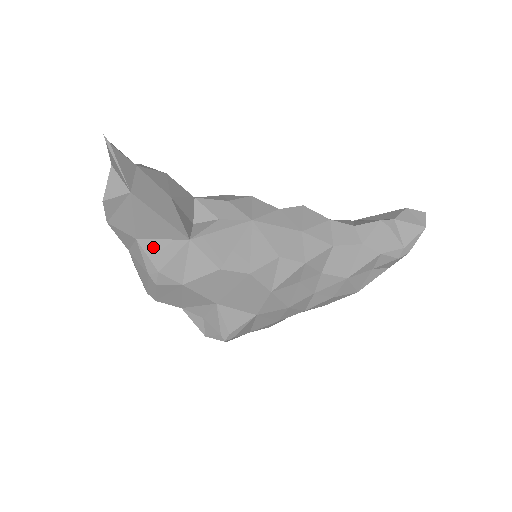
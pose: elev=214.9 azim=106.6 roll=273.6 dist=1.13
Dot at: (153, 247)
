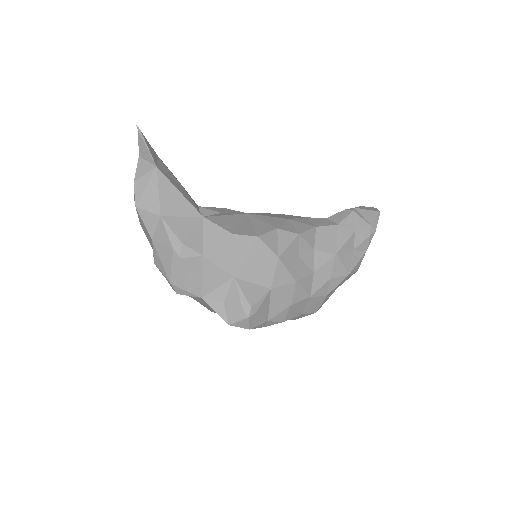
Dot at: (175, 223)
